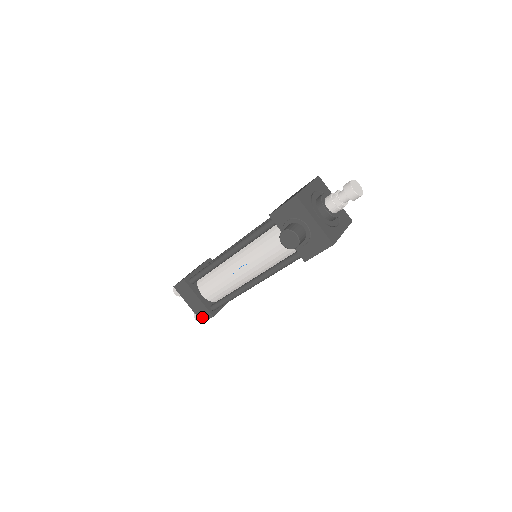
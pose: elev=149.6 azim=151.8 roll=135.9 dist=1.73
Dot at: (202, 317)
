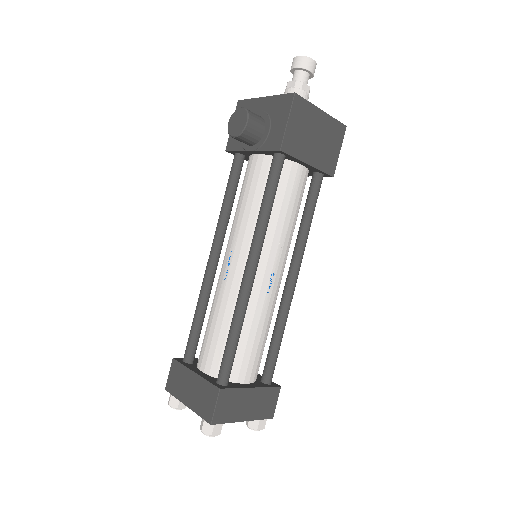
Dot at: (207, 410)
